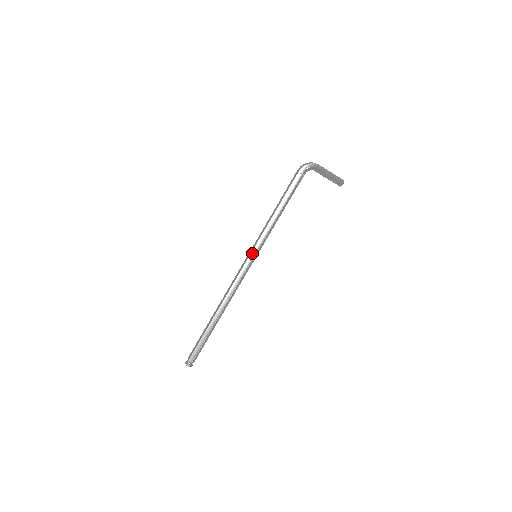
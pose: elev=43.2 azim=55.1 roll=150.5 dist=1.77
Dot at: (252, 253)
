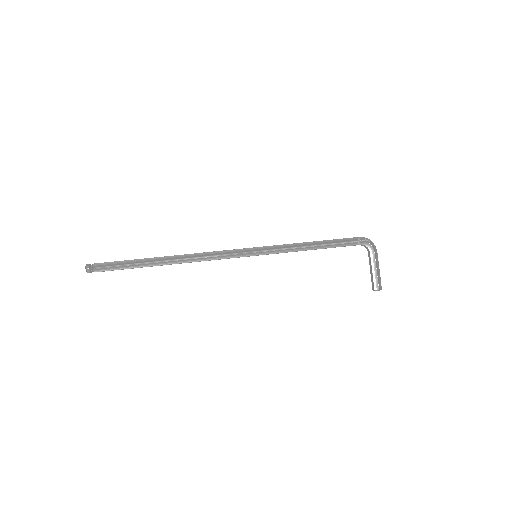
Dot at: (257, 248)
